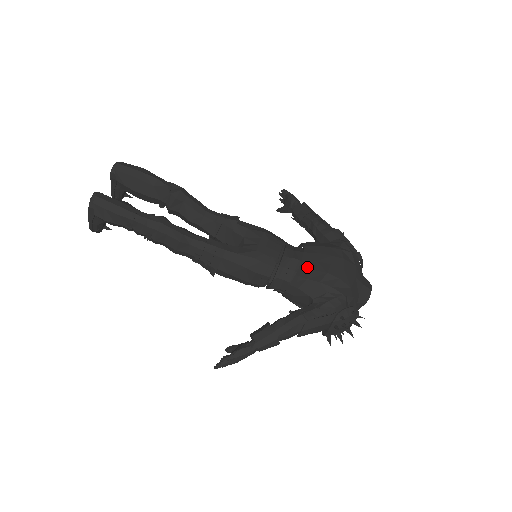
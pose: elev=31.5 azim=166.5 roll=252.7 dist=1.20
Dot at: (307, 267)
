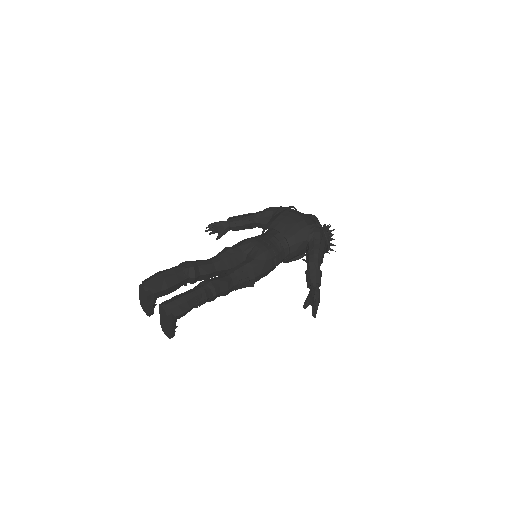
Dot at: (286, 231)
